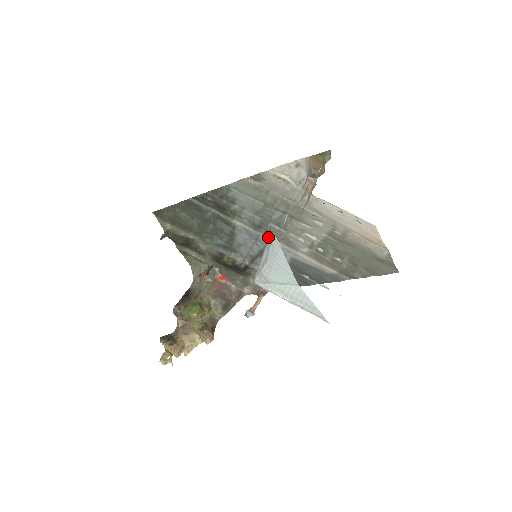
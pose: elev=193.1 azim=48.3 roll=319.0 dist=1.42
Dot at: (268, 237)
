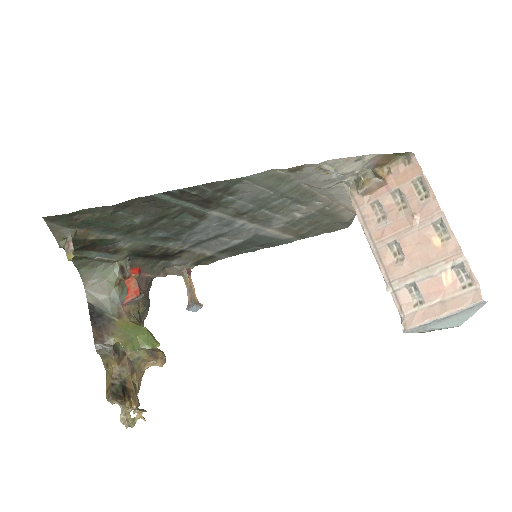
Dot at: (245, 221)
